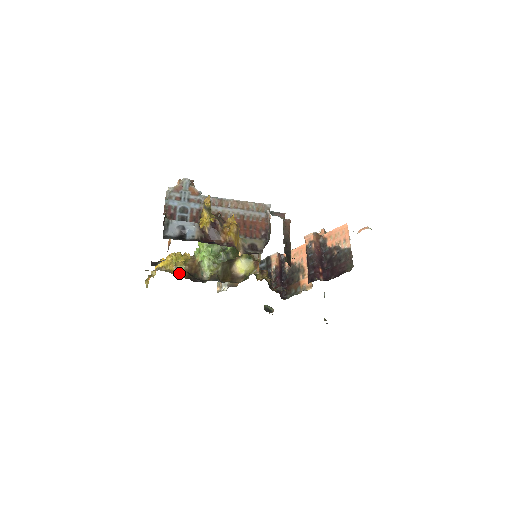
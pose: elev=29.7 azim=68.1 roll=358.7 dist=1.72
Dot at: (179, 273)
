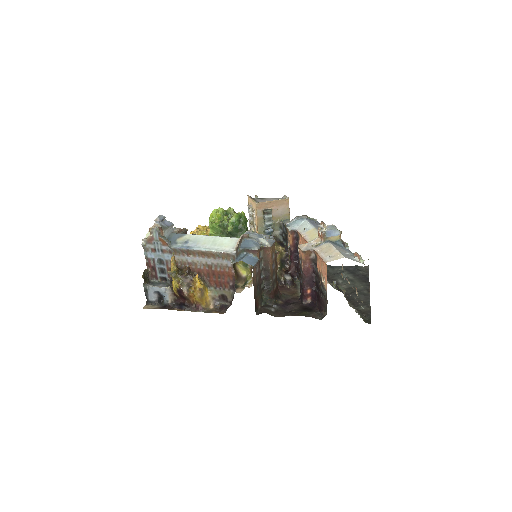
Dot at: occluded
